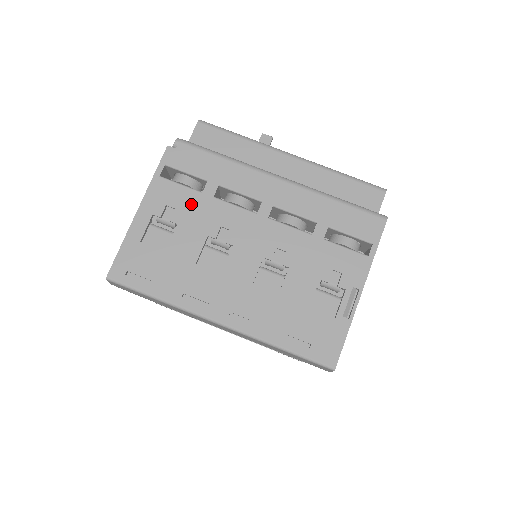
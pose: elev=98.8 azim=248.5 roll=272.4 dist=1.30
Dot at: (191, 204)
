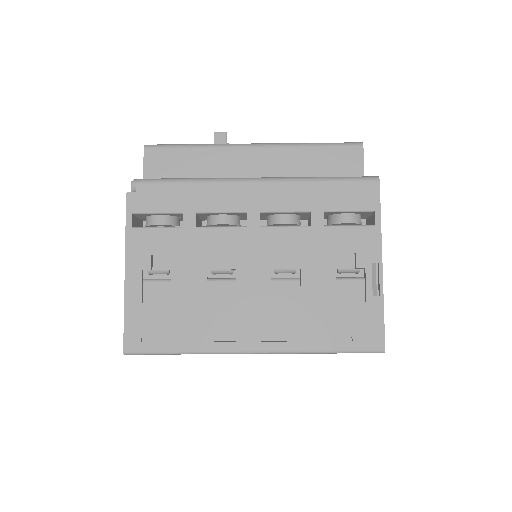
Dot at: (176, 244)
